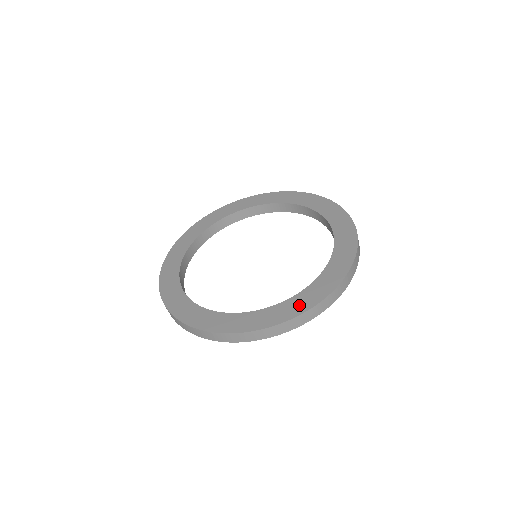
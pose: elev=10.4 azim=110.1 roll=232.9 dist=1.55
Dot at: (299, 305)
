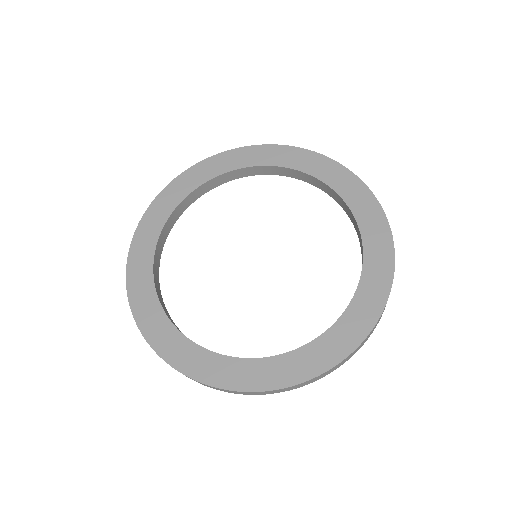
Dot at: (340, 343)
